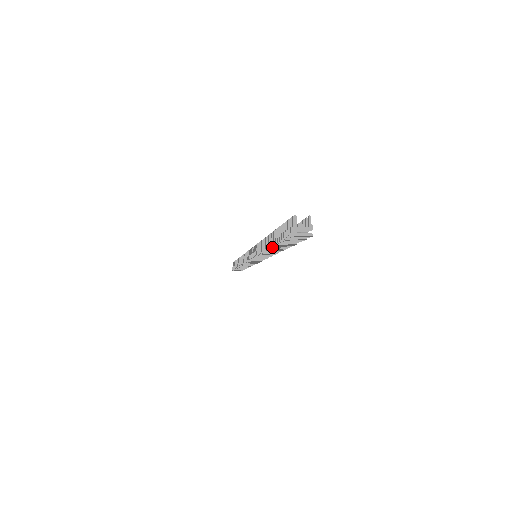
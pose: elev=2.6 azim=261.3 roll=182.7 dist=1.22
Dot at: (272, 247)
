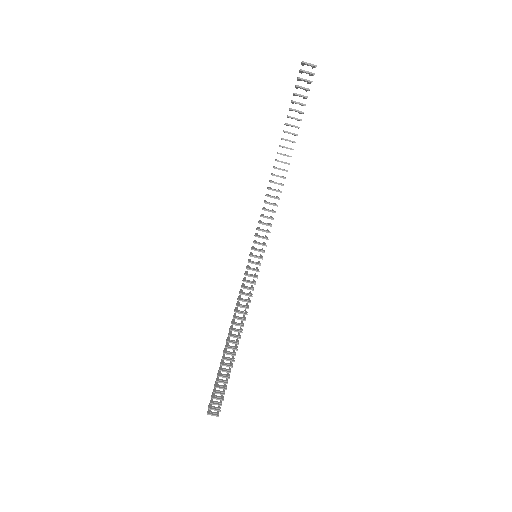
Dot at: (283, 138)
